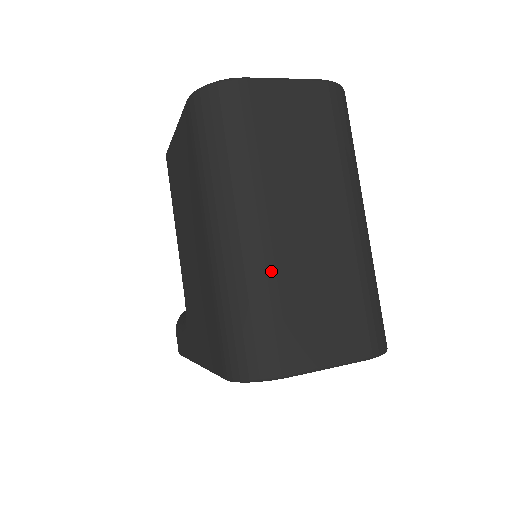
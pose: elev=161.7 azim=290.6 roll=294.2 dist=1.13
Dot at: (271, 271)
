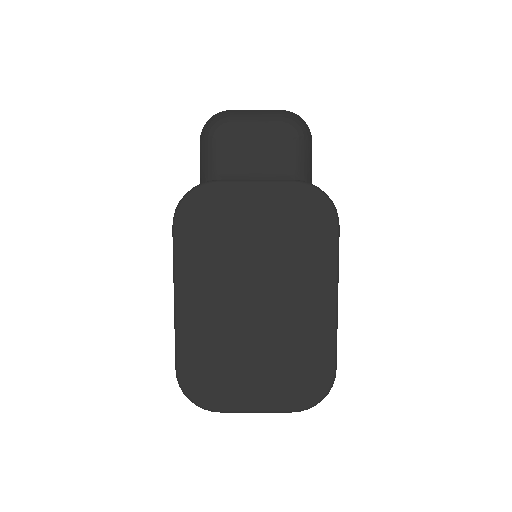
Dot at: occluded
